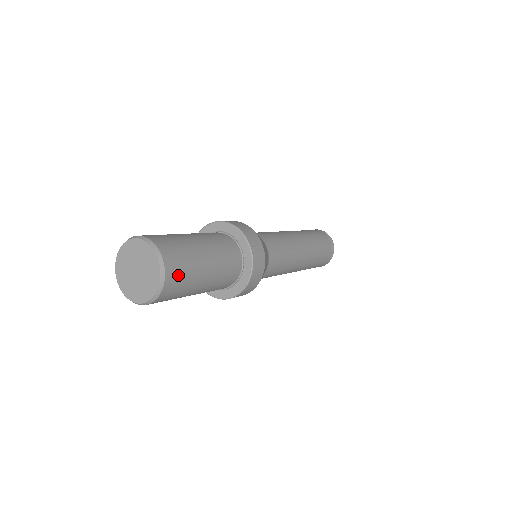
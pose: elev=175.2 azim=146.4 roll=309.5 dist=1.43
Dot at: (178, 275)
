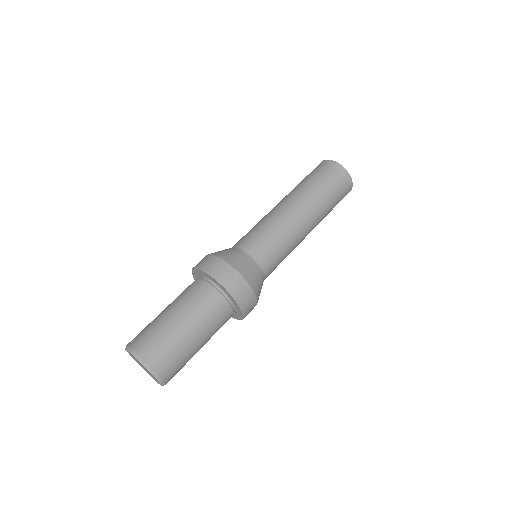
Dot at: (171, 366)
